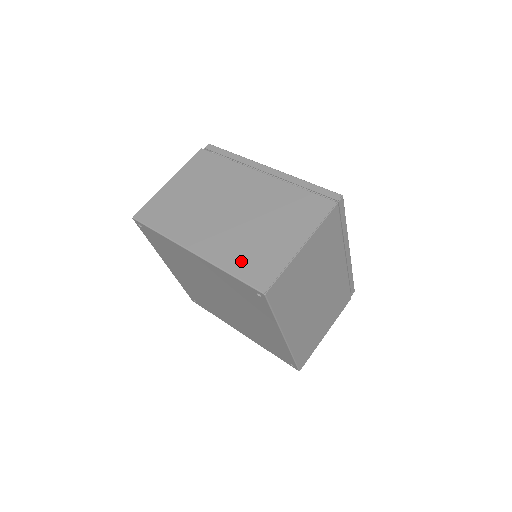
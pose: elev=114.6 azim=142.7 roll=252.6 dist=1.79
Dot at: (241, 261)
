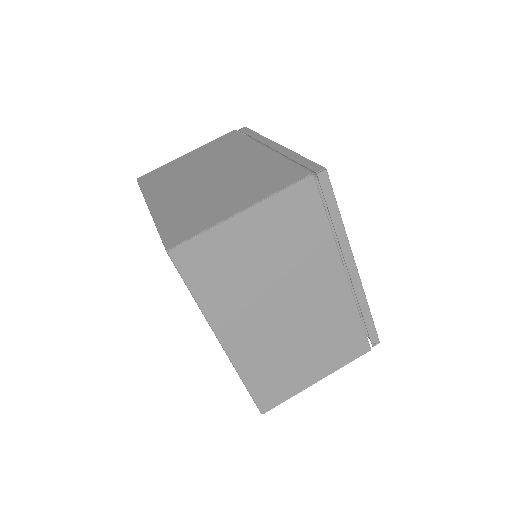
Dot at: (176, 219)
